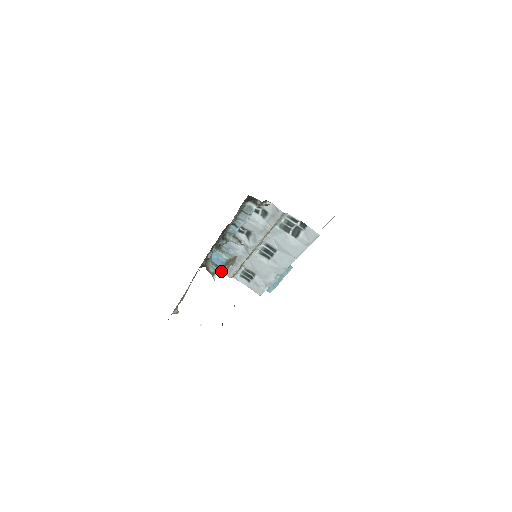
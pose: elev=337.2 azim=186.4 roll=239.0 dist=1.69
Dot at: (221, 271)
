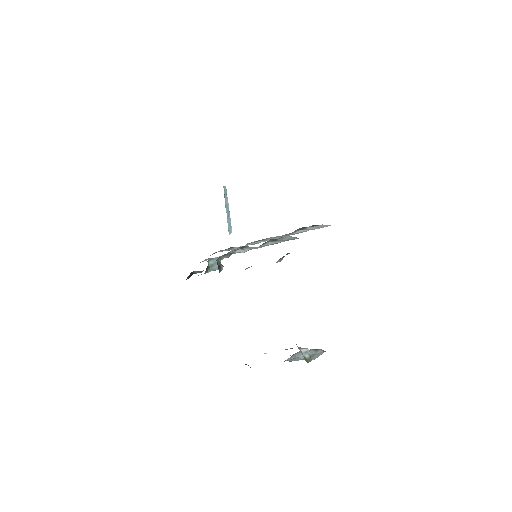
Dot at: occluded
